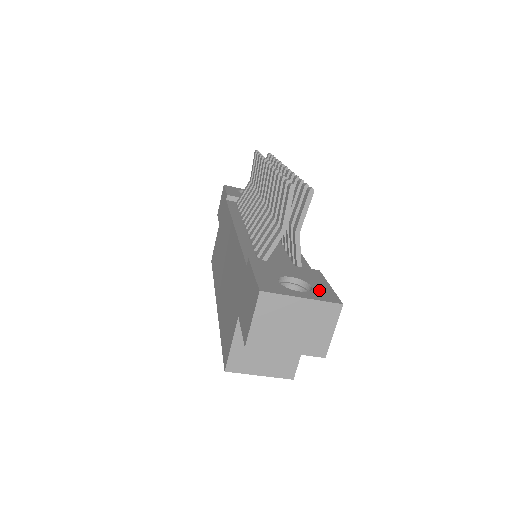
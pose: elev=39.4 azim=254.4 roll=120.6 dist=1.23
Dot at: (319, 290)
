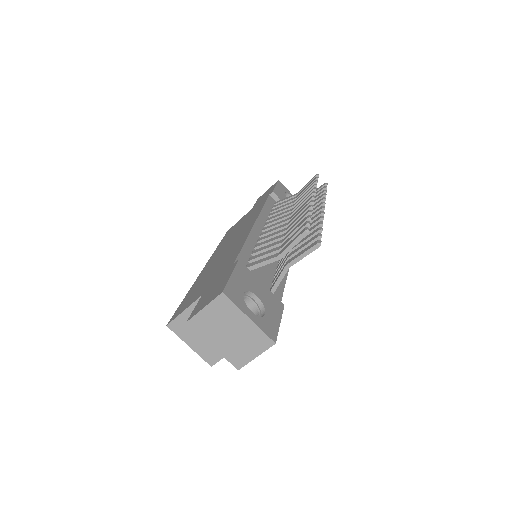
Dot at: (268, 320)
